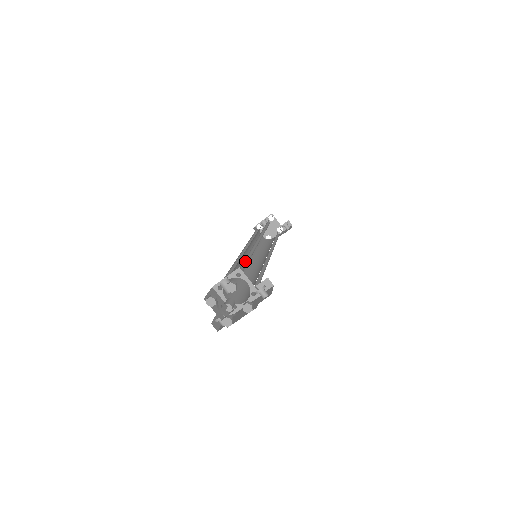
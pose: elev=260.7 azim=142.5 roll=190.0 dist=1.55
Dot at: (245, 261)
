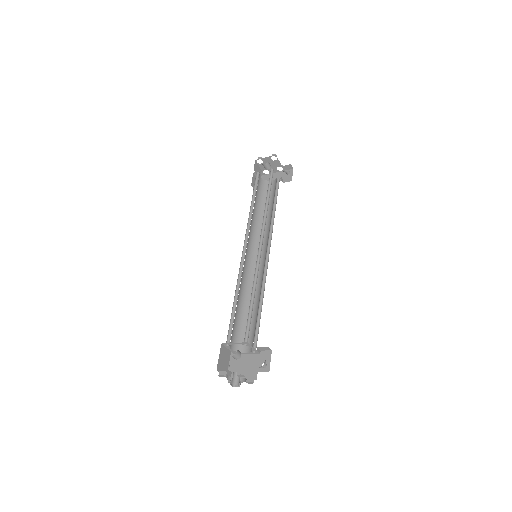
Dot at: (250, 304)
